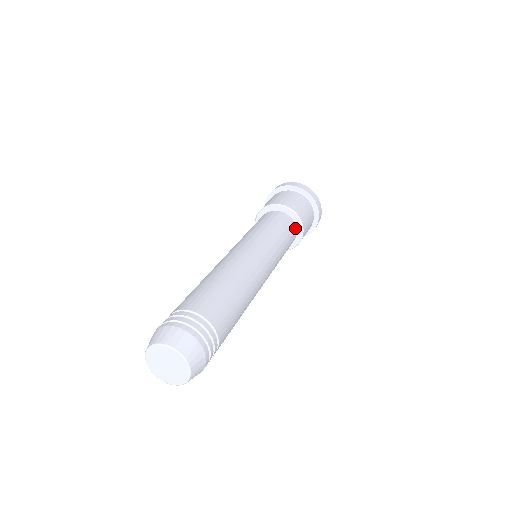
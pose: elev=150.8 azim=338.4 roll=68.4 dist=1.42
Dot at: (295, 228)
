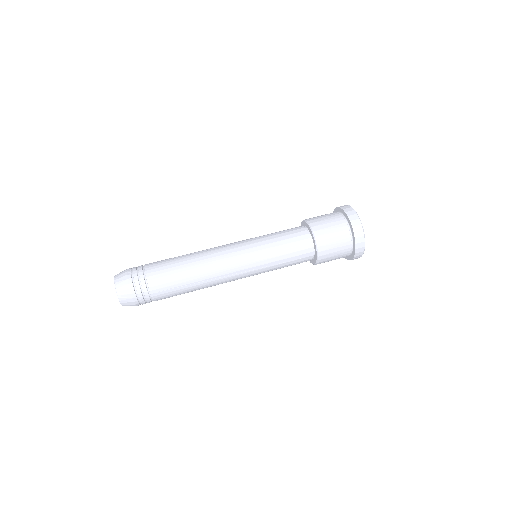
Dot at: (311, 257)
